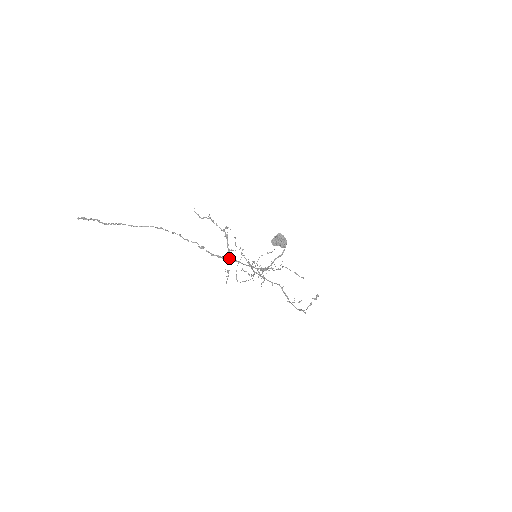
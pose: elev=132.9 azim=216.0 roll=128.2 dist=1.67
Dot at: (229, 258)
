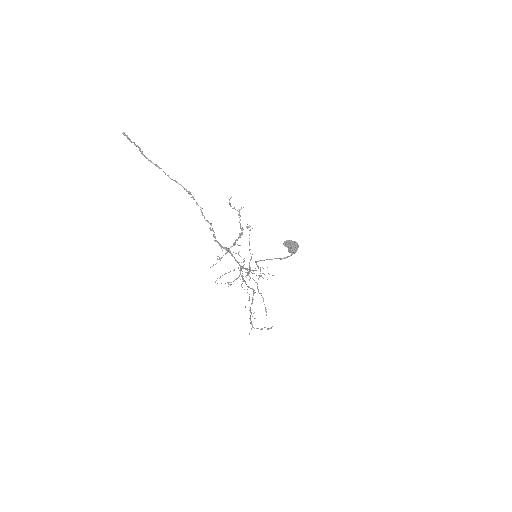
Dot at: (229, 250)
